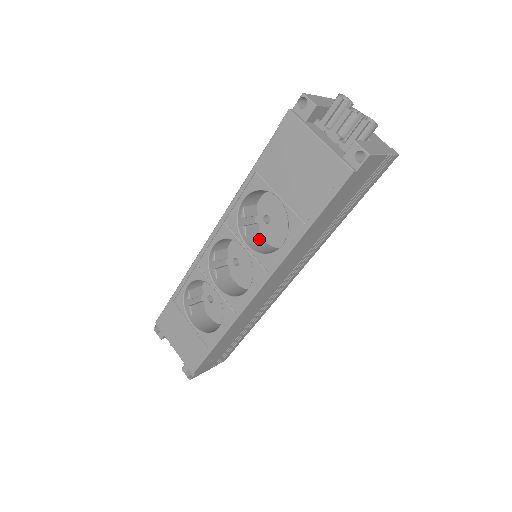
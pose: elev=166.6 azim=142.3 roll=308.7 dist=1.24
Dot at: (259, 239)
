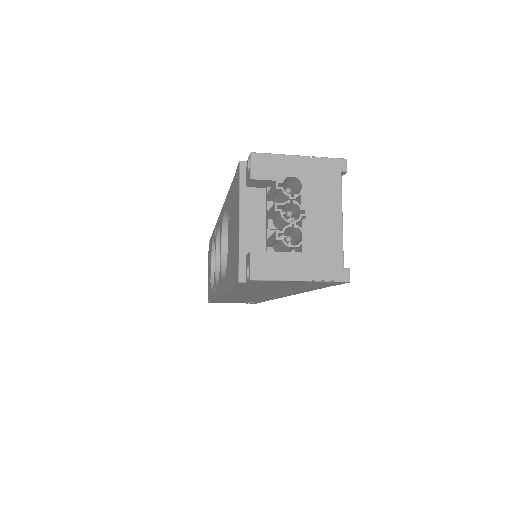
Dot at: occluded
